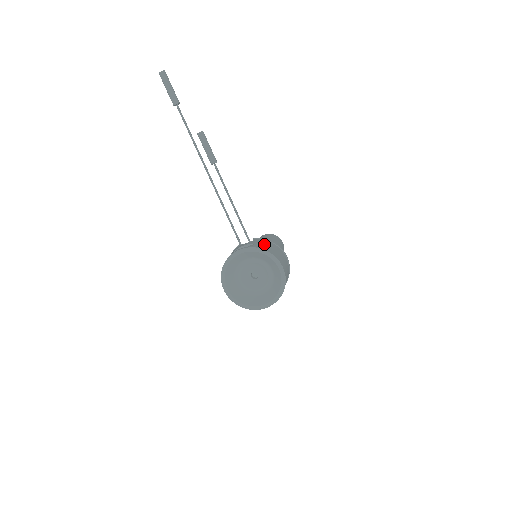
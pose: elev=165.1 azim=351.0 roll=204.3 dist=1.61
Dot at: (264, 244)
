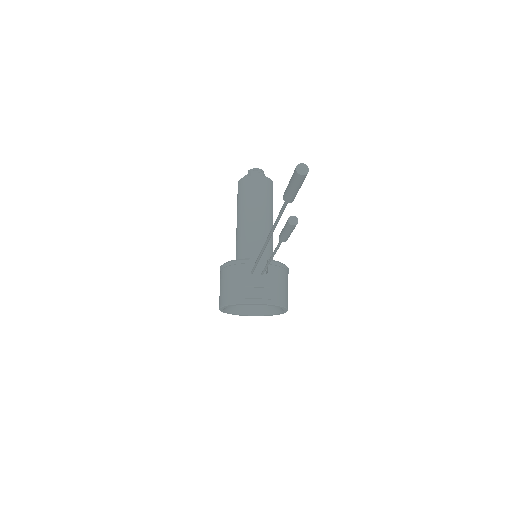
Dot at: (280, 286)
